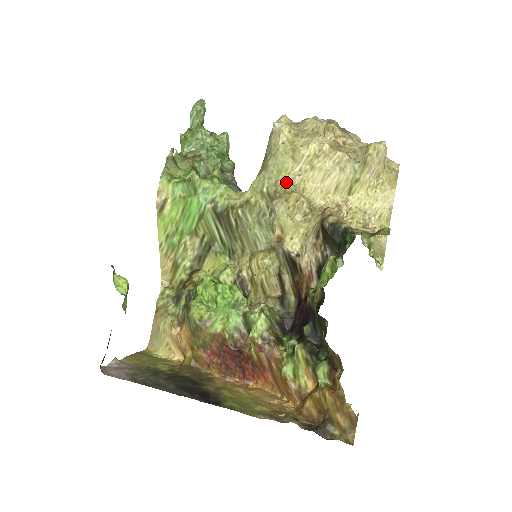
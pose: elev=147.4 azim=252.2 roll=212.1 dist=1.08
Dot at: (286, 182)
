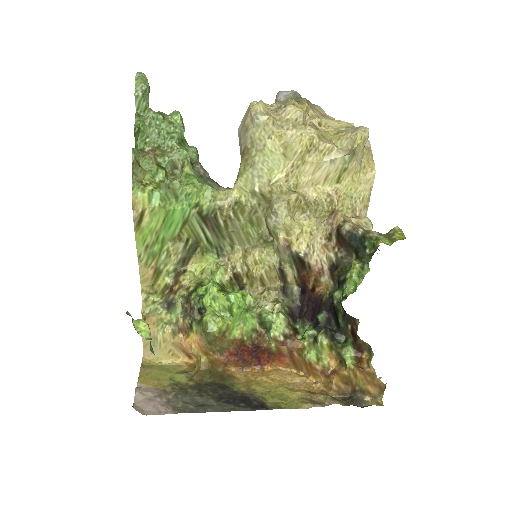
Dot at: (280, 181)
